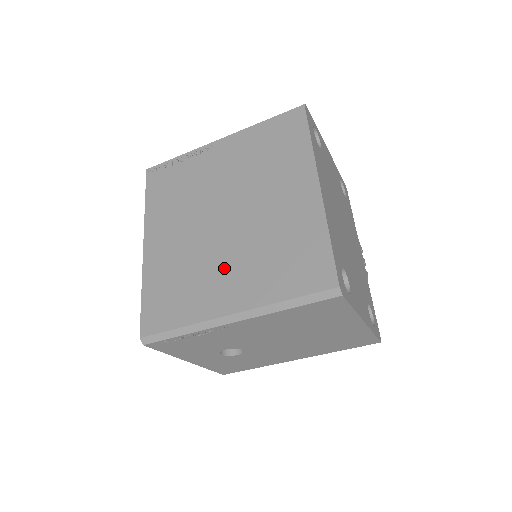
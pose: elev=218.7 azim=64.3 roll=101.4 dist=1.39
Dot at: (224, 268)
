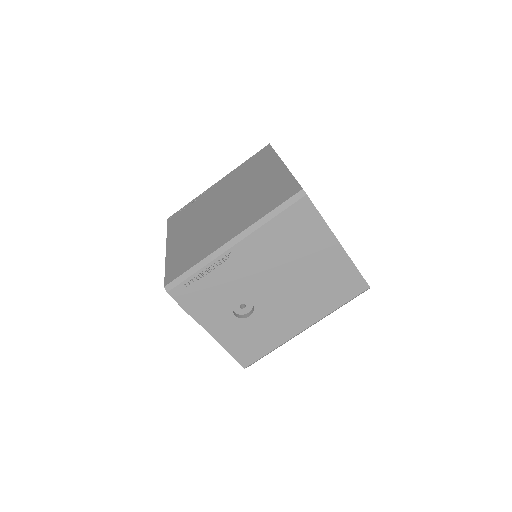
Dot at: (225, 224)
